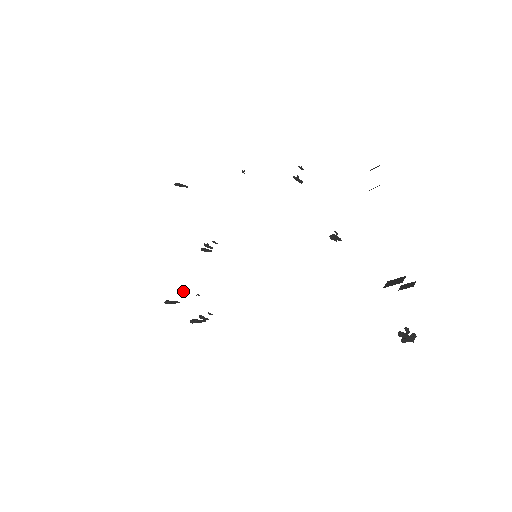
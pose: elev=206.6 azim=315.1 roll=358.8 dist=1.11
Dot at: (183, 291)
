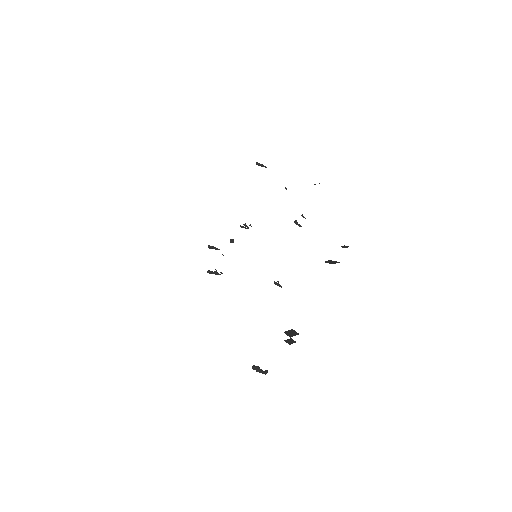
Dot at: (233, 239)
